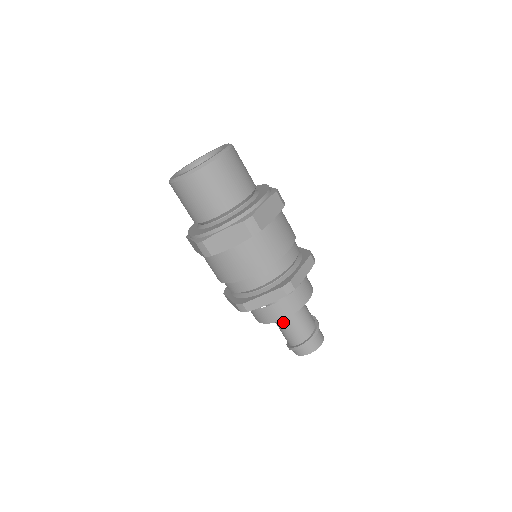
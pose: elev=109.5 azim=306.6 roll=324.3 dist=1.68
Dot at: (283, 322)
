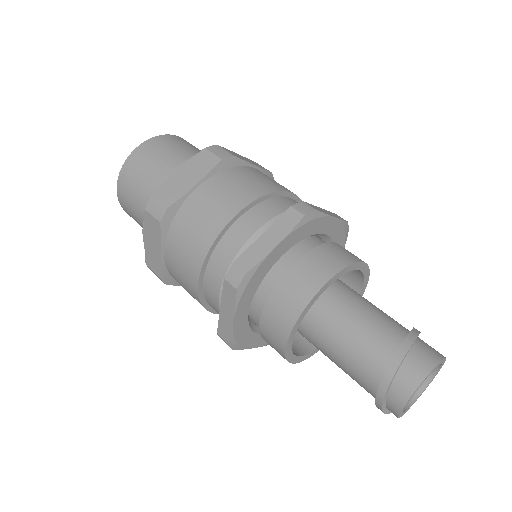
Dot at: (336, 324)
